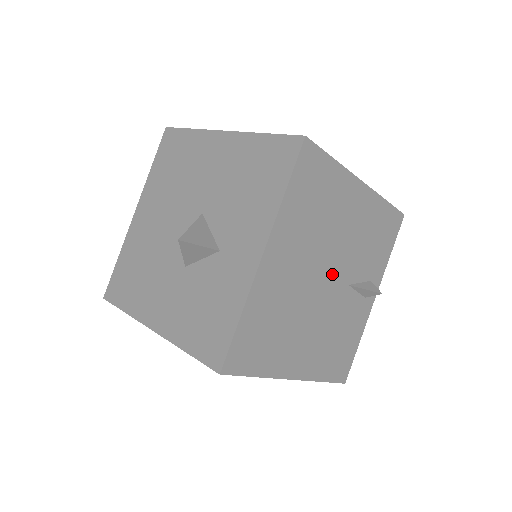
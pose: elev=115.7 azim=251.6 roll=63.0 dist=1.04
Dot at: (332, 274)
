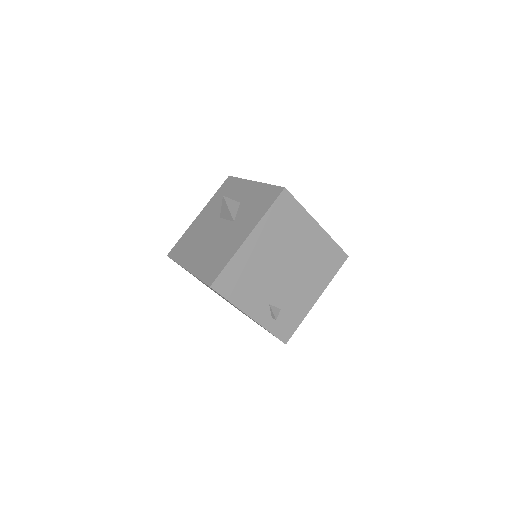
Dot at: occluded
